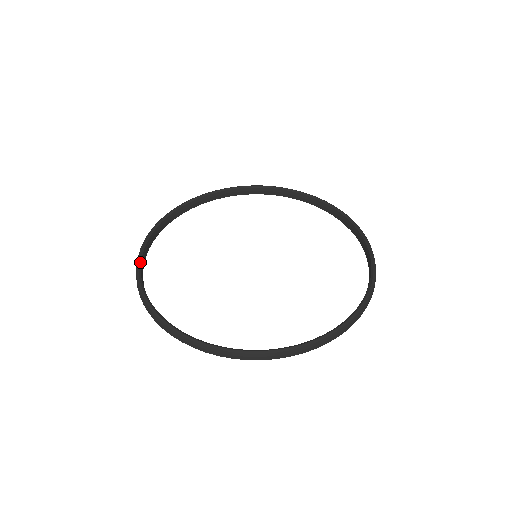
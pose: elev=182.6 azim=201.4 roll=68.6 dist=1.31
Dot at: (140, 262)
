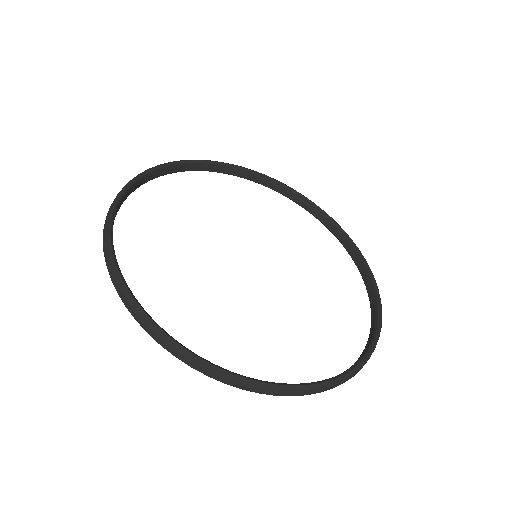
Dot at: (141, 307)
